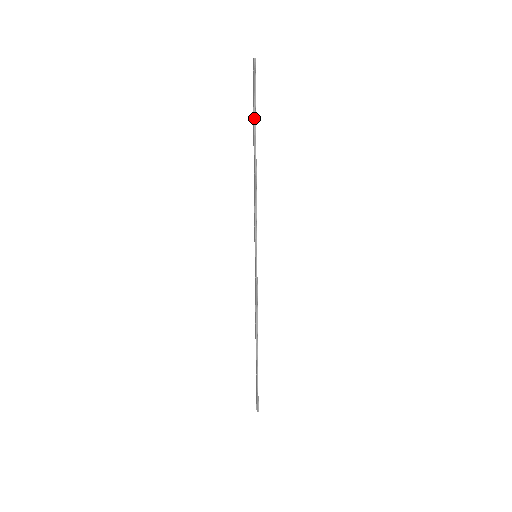
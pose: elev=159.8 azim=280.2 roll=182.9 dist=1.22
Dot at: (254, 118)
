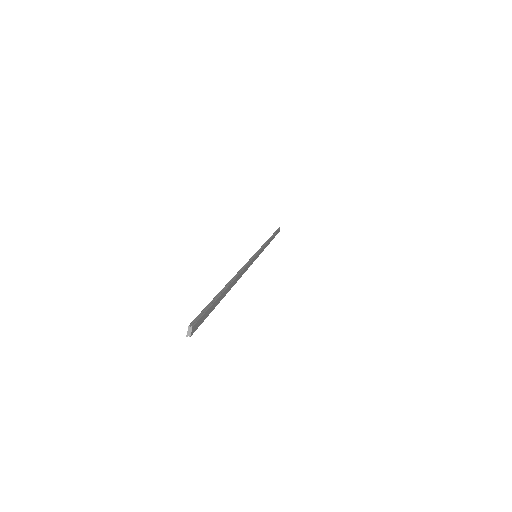
Dot at: occluded
